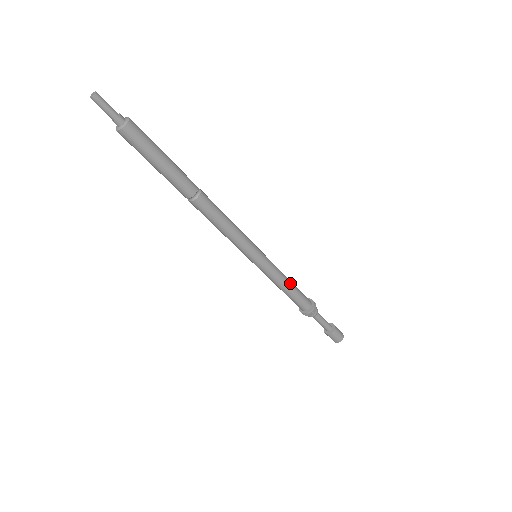
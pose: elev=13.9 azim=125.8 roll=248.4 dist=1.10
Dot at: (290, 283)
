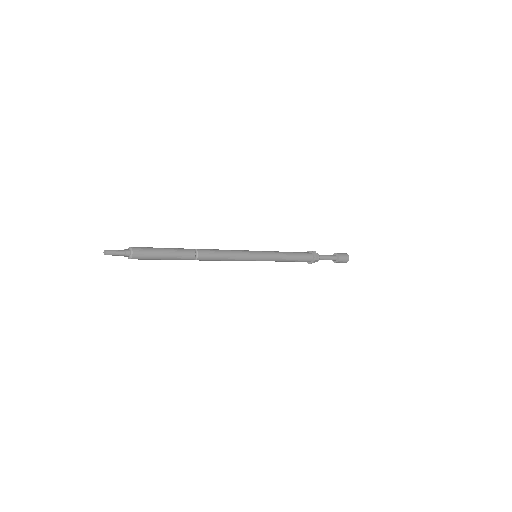
Dot at: (289, 254)
